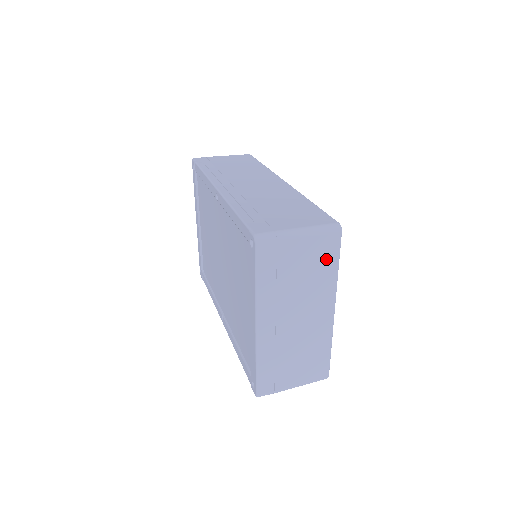
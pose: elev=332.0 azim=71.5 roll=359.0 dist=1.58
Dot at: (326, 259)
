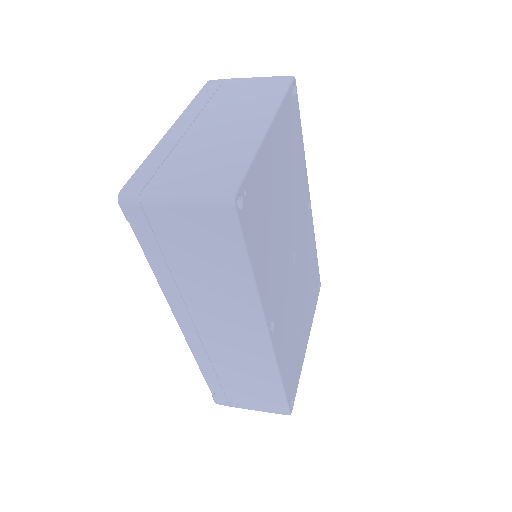
Dot at: (270, 90)
